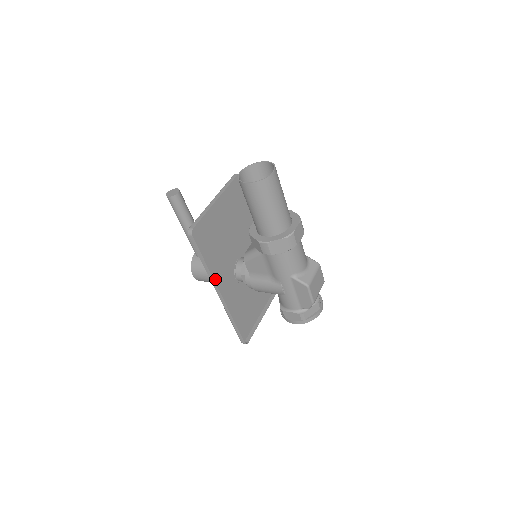
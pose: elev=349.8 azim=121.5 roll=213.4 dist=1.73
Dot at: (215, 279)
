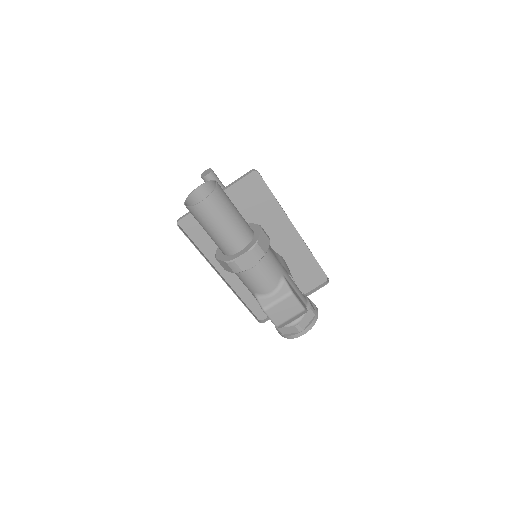
Dot at: (218, 263)
